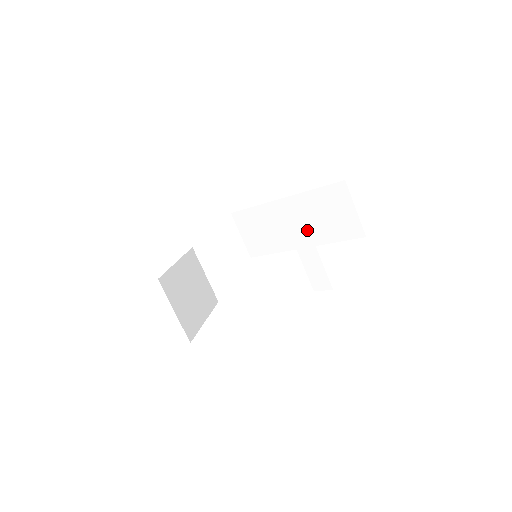
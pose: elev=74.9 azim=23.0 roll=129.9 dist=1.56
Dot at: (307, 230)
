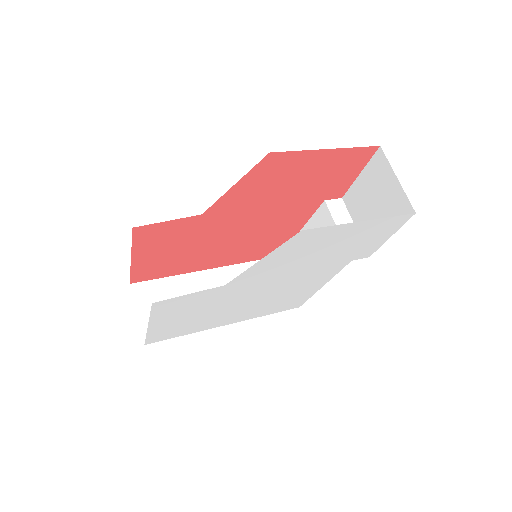
Dot at: (344, 206)
